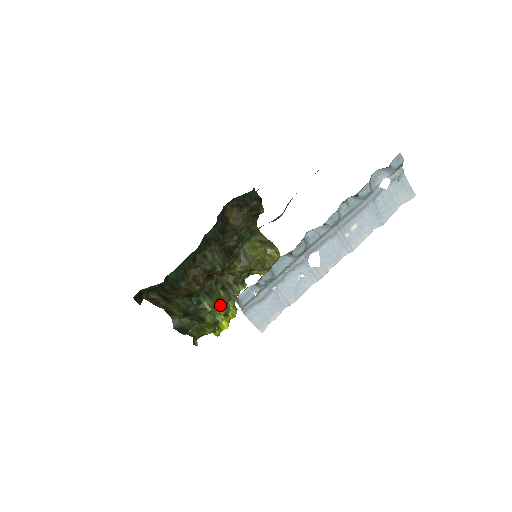
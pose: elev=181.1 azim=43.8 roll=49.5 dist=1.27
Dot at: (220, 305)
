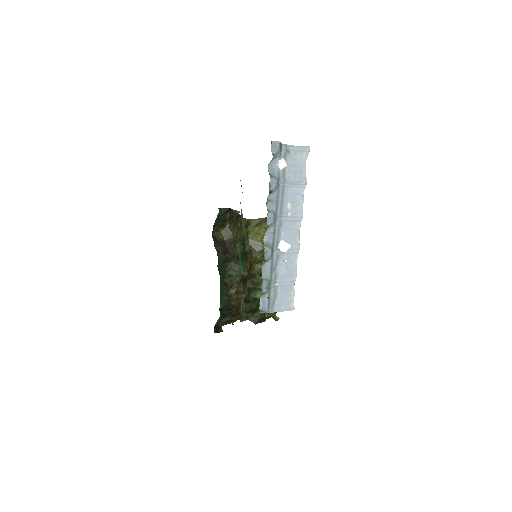
Dot at: occluded
